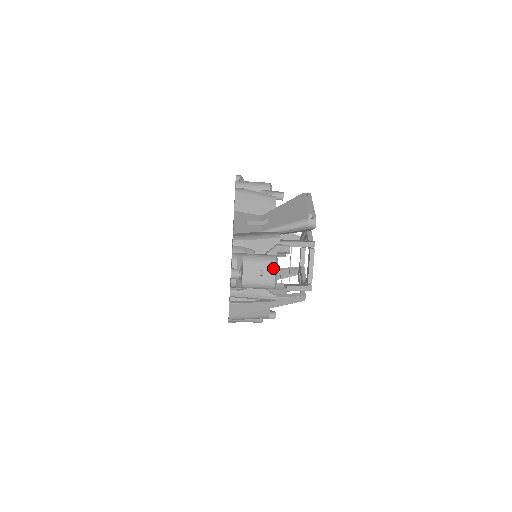
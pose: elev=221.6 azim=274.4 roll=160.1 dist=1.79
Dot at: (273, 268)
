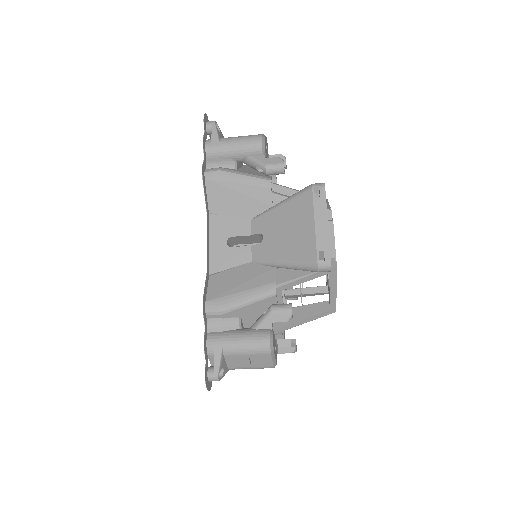
Dot at: (267, 356)
